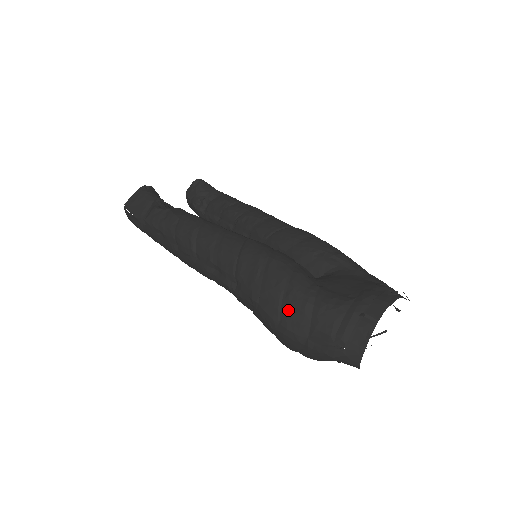
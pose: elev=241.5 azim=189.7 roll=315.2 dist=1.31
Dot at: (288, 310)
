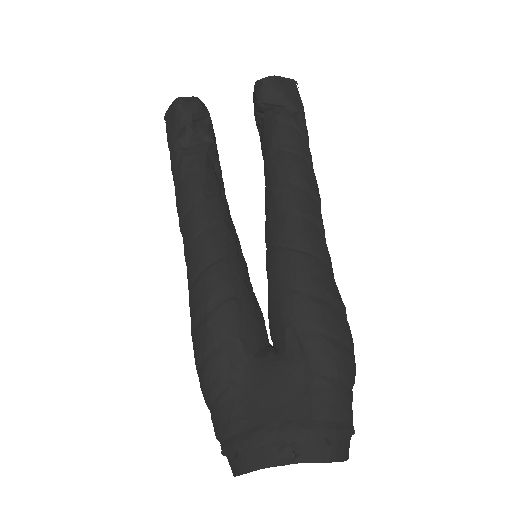
Dot at: (200, 382)
